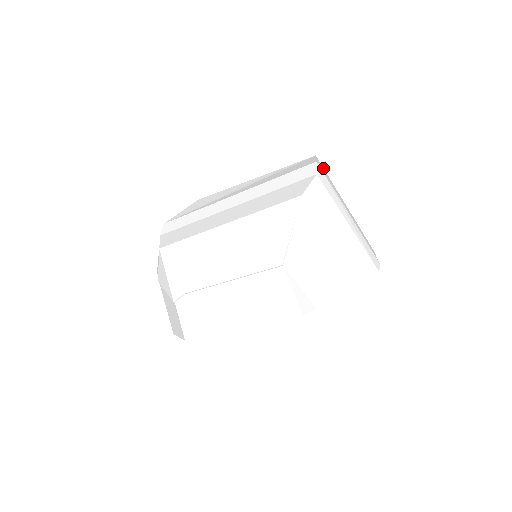
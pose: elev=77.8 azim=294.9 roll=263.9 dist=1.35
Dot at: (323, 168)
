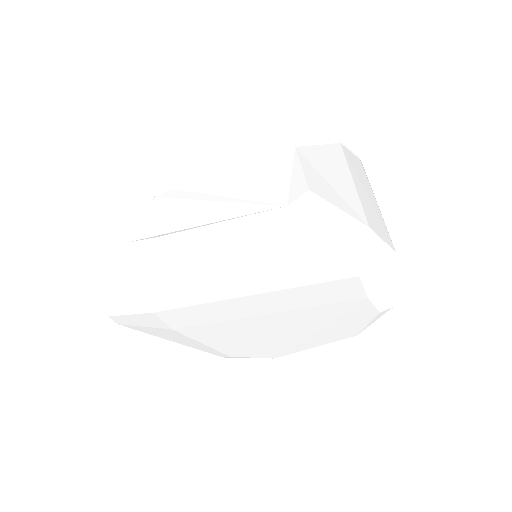
Dot at: occluded
